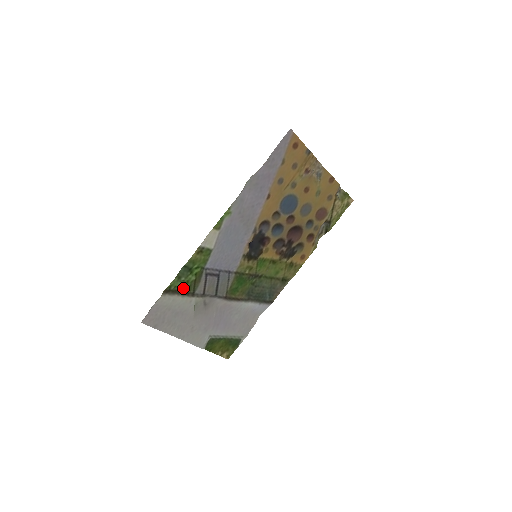
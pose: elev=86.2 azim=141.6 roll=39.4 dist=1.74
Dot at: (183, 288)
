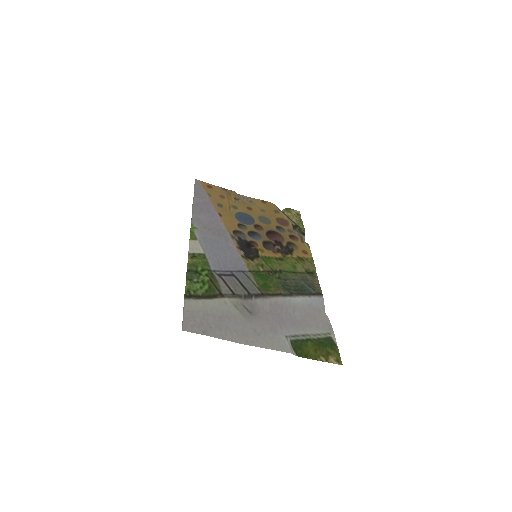
Dot at: (205, 292)
